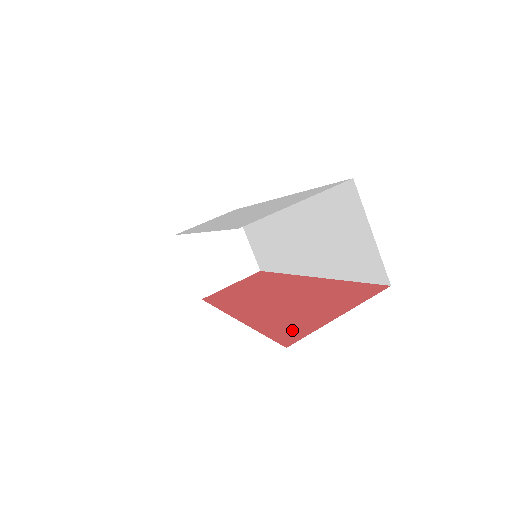
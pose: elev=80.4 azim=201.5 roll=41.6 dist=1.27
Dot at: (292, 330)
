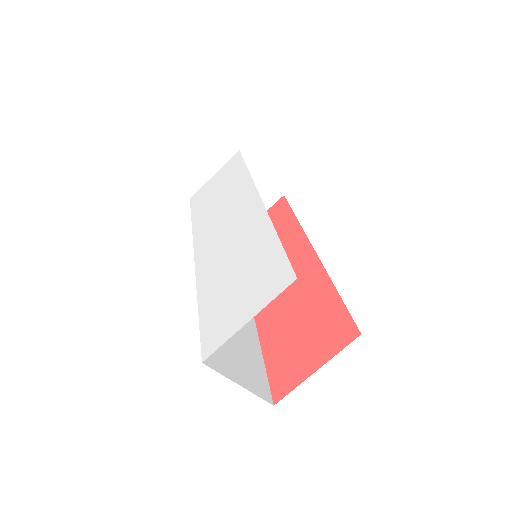
Dot at: (282, 374)
